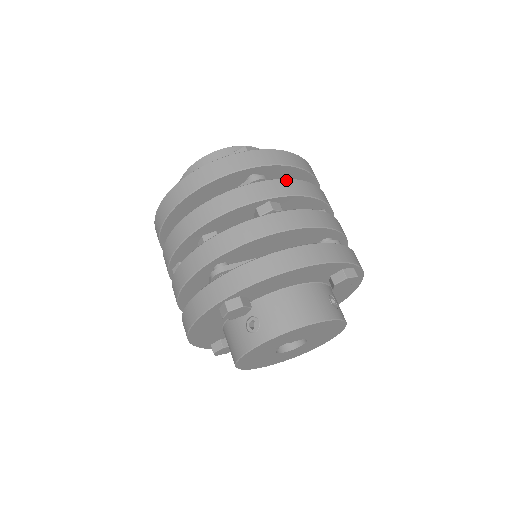
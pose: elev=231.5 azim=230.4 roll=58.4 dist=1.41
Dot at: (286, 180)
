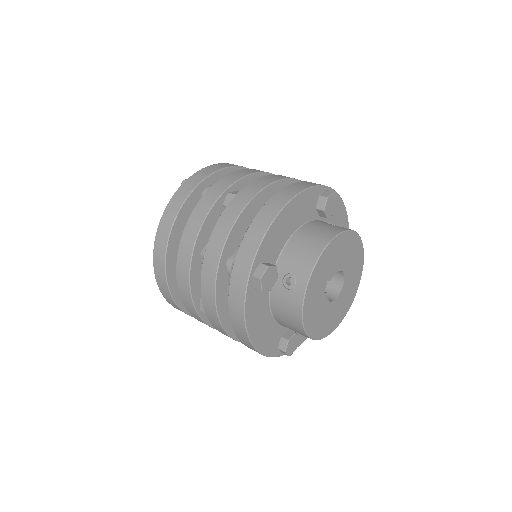
Dot at: (229, 174)
